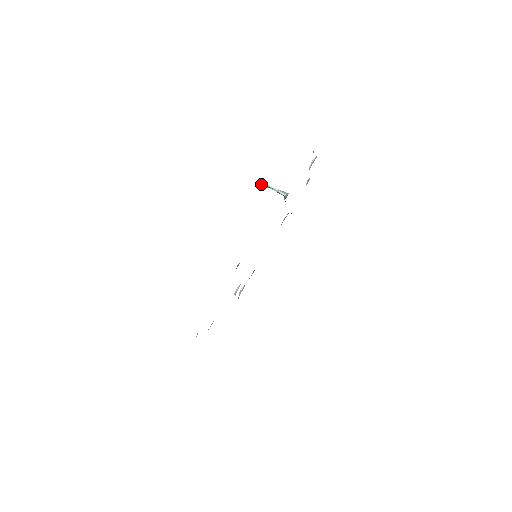
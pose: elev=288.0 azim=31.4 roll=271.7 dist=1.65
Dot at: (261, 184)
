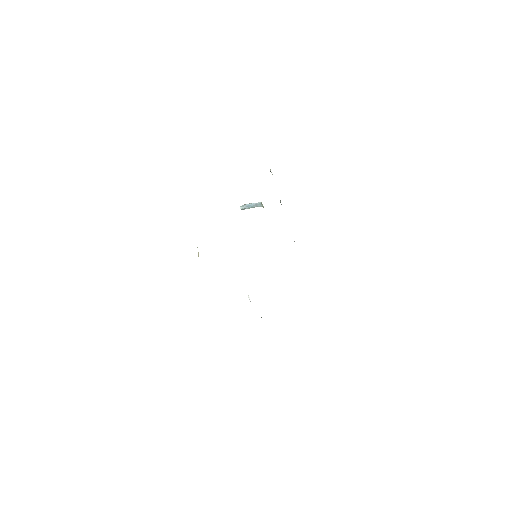
Dot at: (241, 206)
